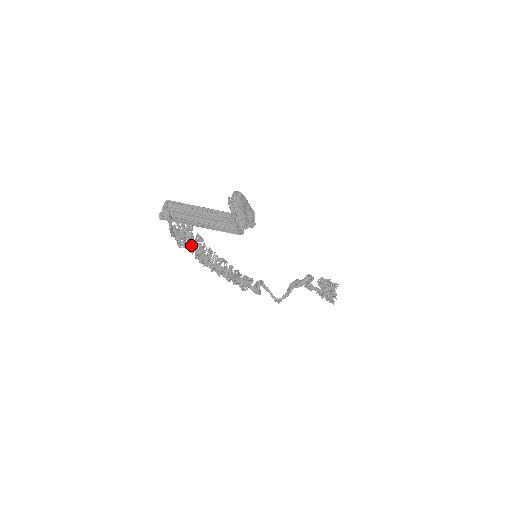
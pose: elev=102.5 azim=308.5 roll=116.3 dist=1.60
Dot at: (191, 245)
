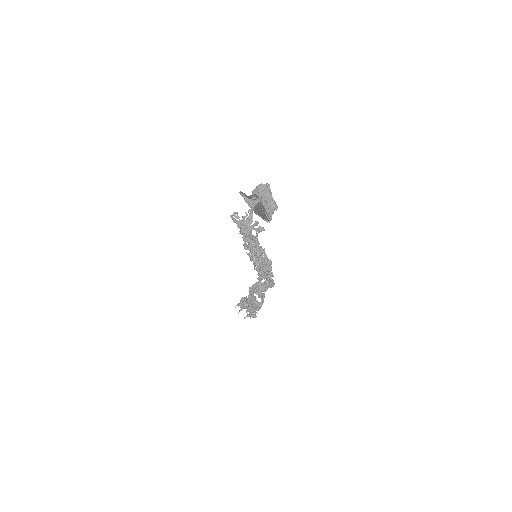
Dot at: occluded
